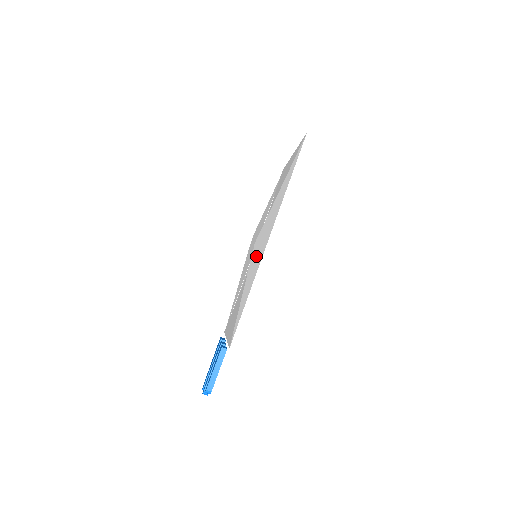
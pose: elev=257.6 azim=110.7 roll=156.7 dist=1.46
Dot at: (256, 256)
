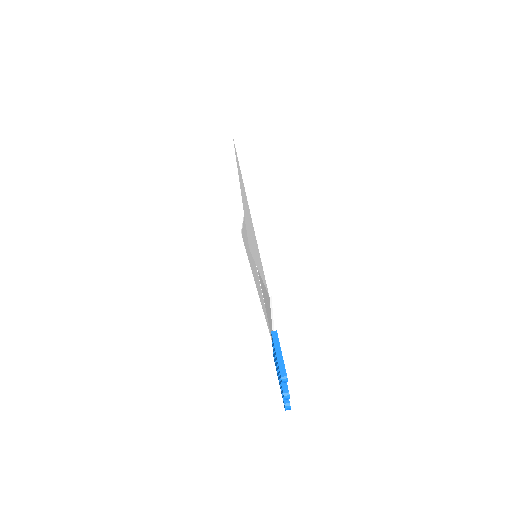
Dot at: (251, 239)
